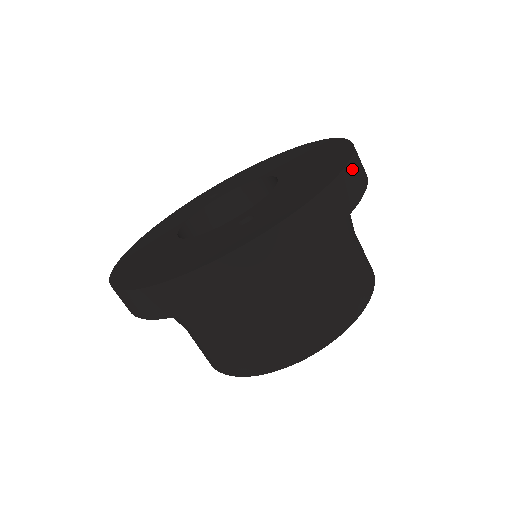
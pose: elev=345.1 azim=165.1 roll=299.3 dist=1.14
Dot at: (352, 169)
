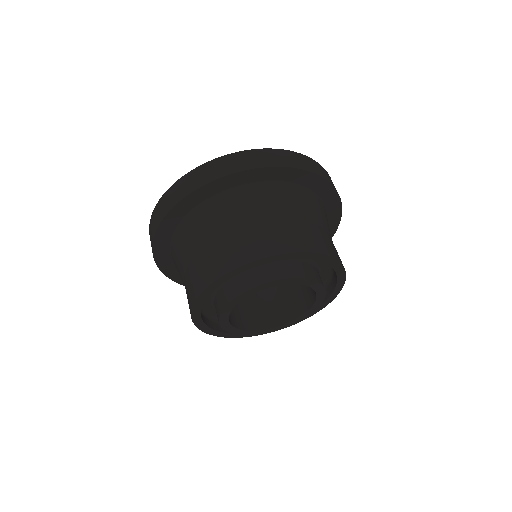
Dot at: occluded
